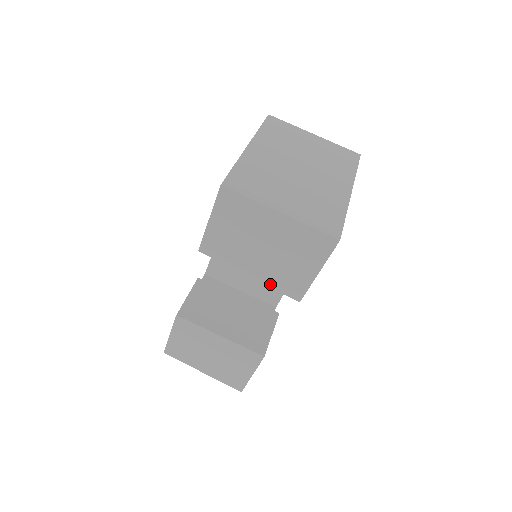
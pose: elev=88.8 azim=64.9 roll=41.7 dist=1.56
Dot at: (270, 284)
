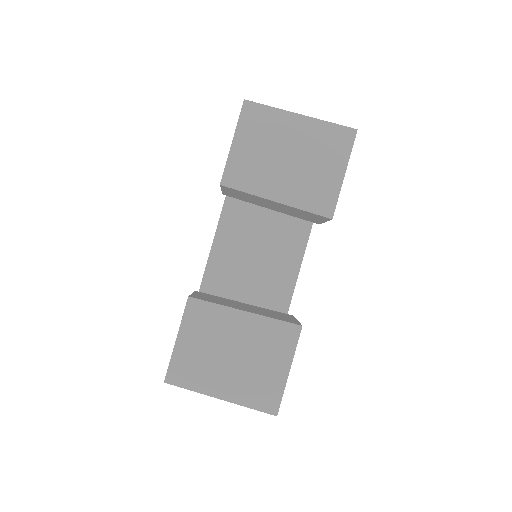
Dot at: (299, 205)
